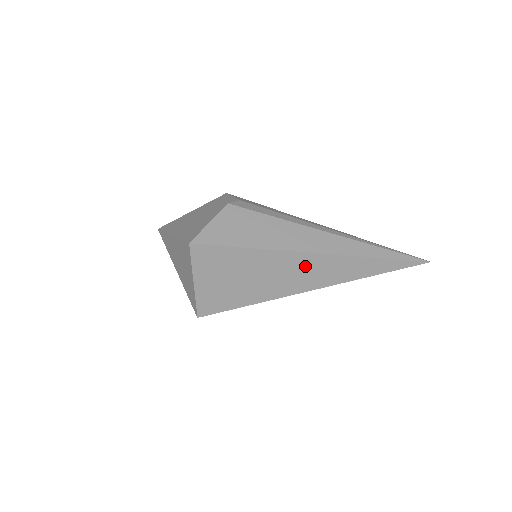
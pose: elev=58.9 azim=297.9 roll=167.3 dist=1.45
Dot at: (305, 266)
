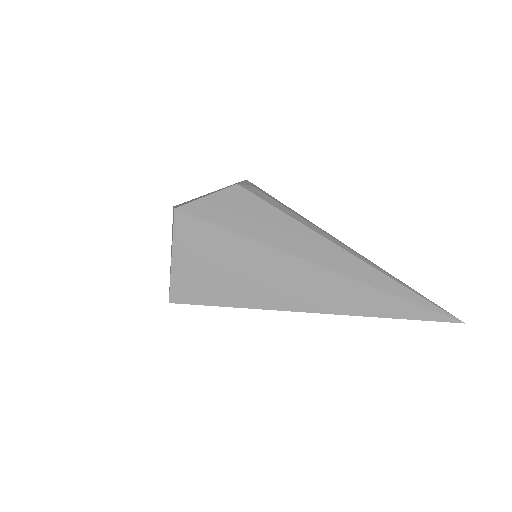
Dot at: (301, 278)
